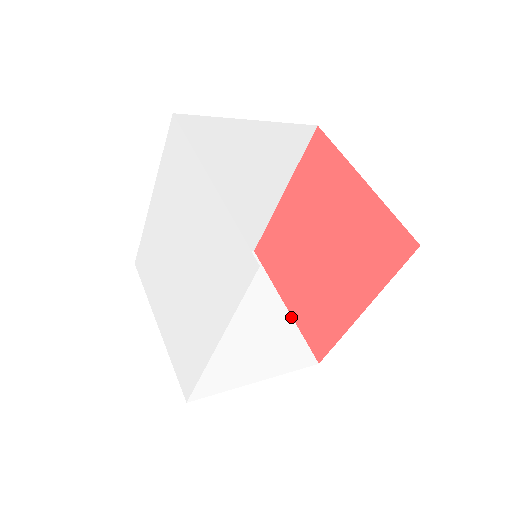
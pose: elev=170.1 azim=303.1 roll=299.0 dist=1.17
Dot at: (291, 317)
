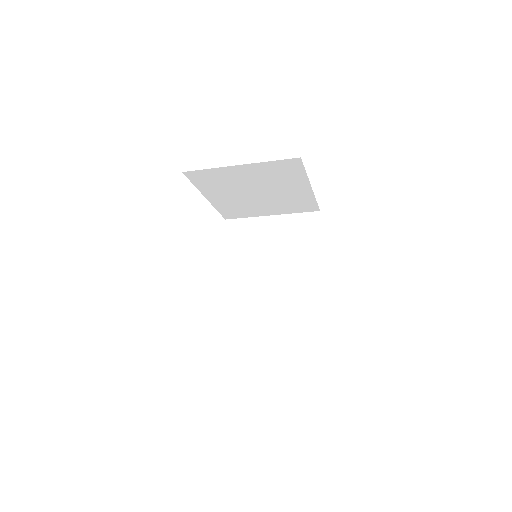
Dot at: occluded
